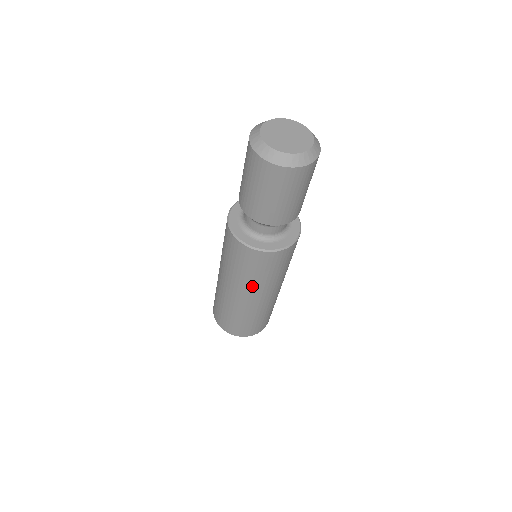
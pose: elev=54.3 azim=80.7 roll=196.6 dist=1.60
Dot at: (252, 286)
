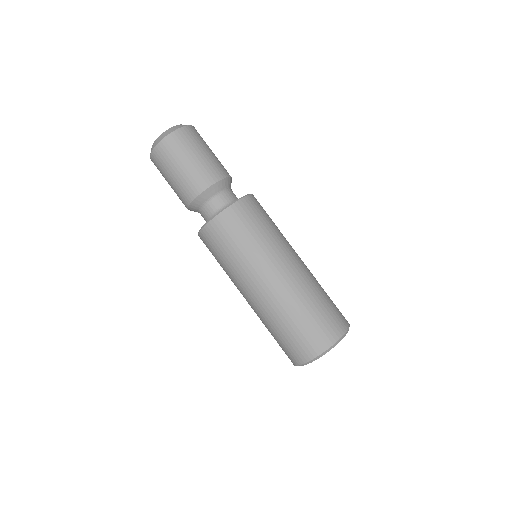
Dot at: (258, 258)
